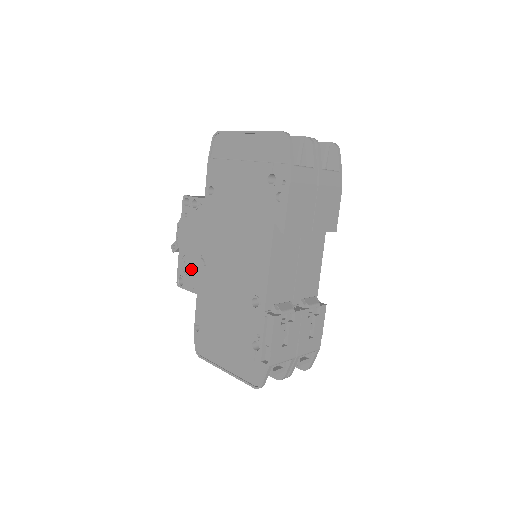
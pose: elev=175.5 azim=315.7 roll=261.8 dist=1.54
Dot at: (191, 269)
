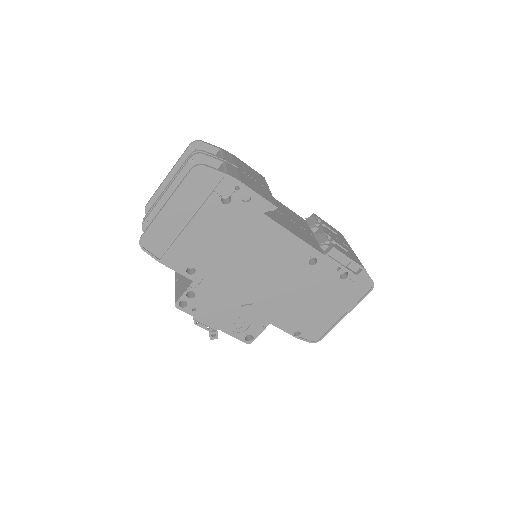
Dot at: (245, 322)
